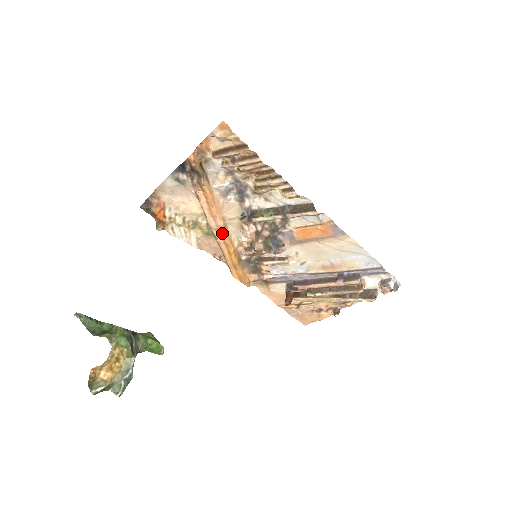
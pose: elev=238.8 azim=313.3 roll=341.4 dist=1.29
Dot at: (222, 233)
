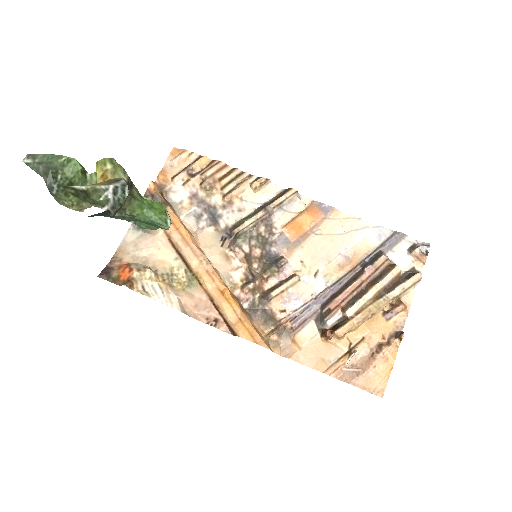
Dot at: (207, 268)
